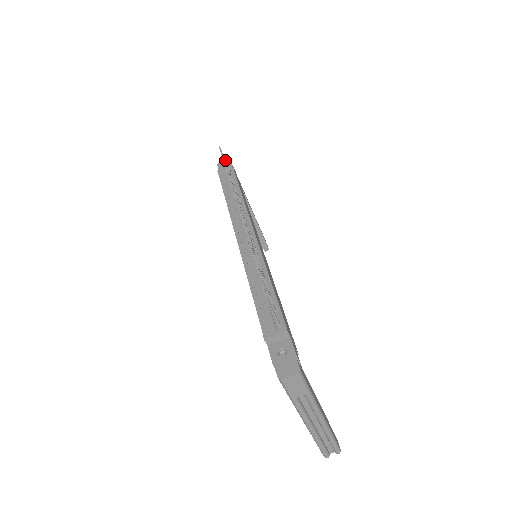
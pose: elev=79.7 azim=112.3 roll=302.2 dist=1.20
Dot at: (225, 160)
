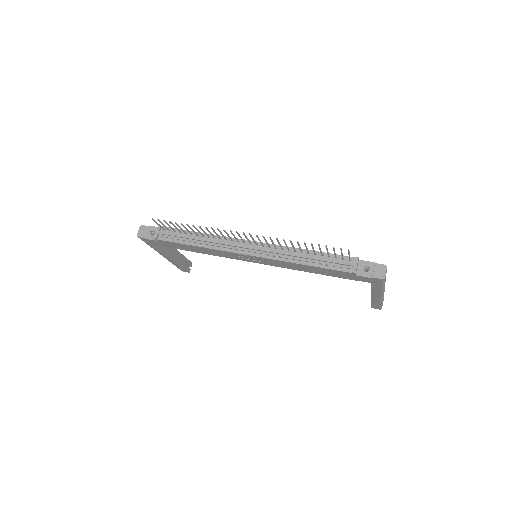
Dot at: (163, 224)
